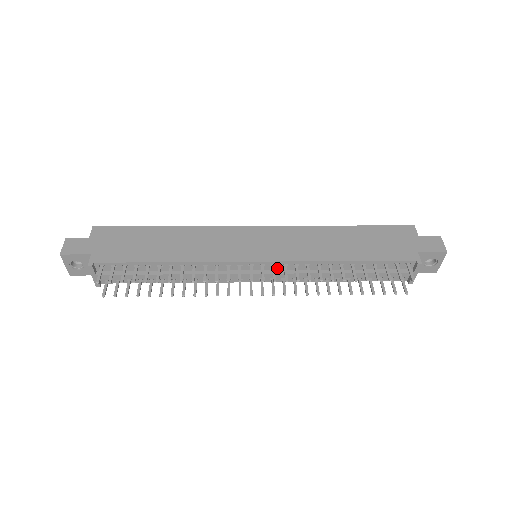
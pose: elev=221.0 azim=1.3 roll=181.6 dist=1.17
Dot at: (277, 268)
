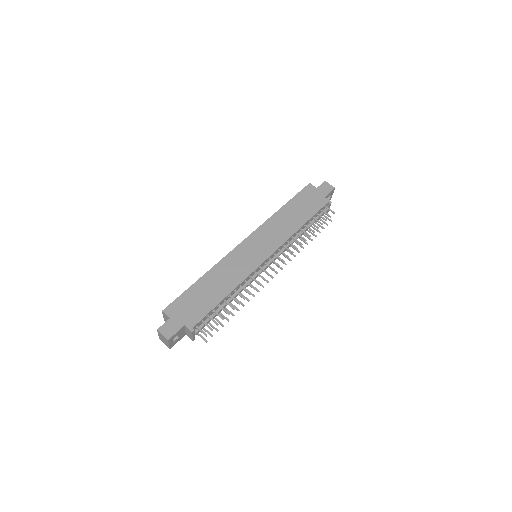
Dot at: (275, 254)
